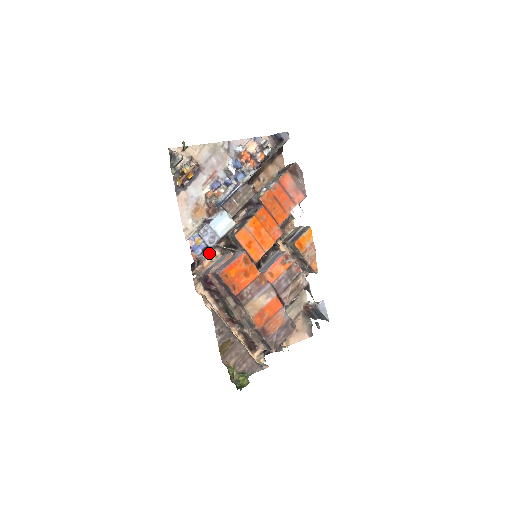
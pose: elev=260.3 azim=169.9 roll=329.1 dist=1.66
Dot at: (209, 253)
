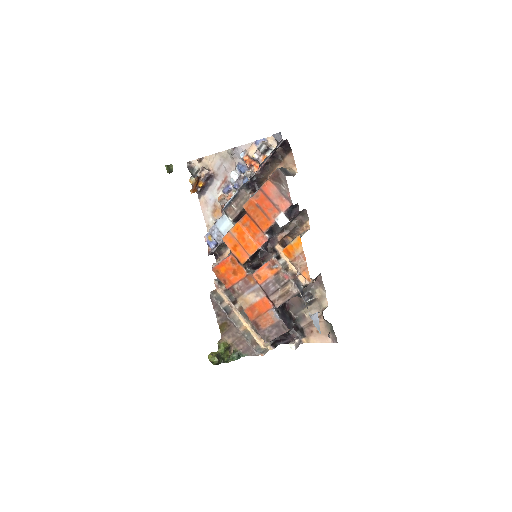
Dot at: occluded
